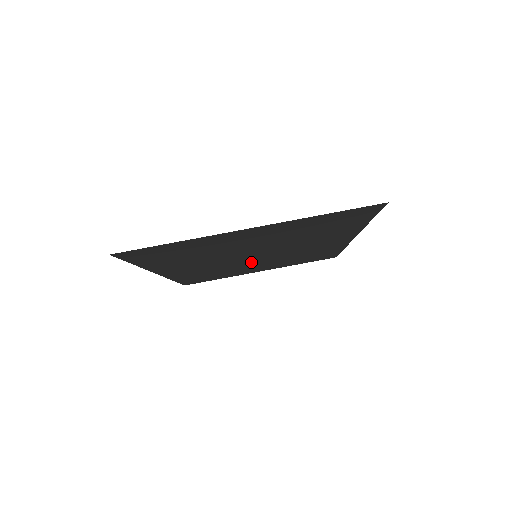
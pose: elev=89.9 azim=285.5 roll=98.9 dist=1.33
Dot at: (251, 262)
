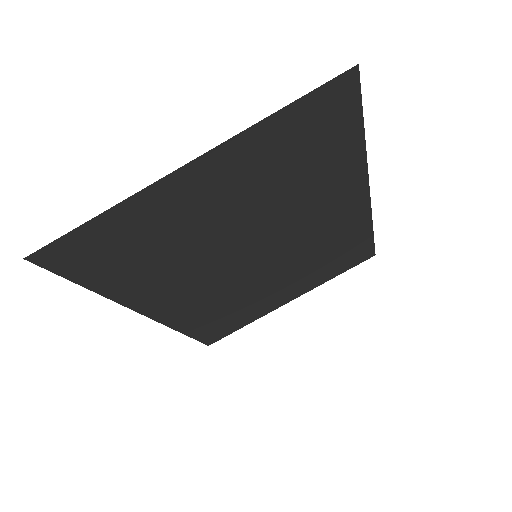
Dot at: (260, 275)
